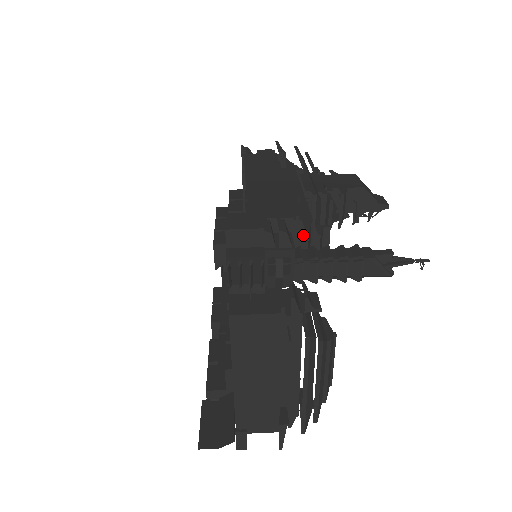
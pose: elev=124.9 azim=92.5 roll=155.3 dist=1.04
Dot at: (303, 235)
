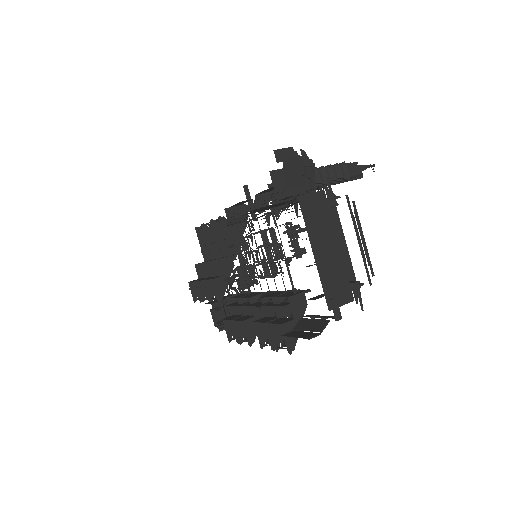
Dot at: occluded
